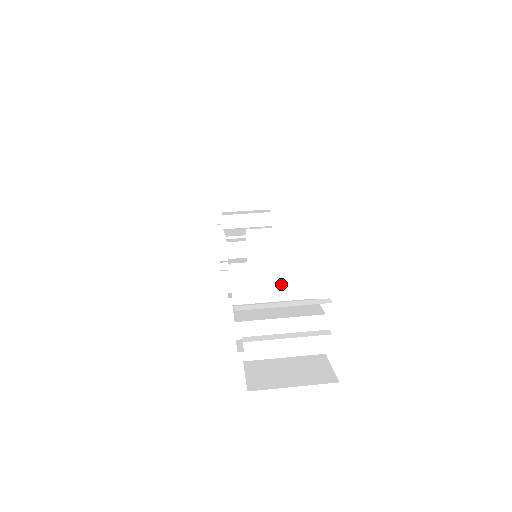
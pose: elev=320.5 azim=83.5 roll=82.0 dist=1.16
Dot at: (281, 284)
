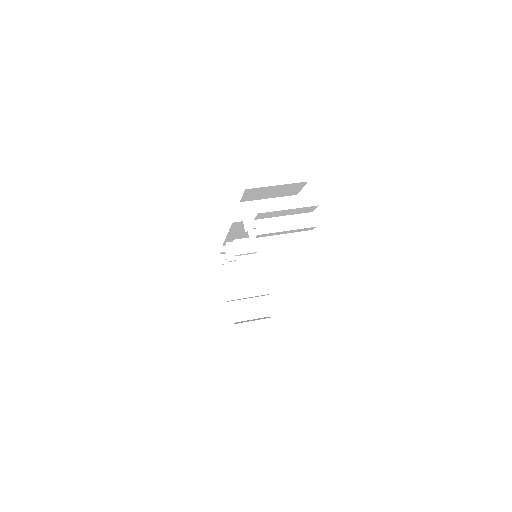
Dot at: occluded
